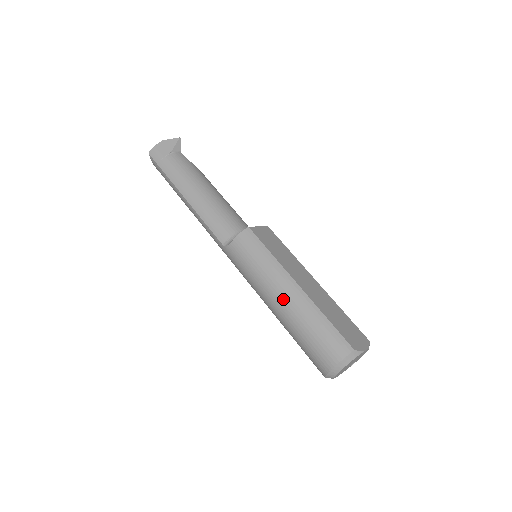
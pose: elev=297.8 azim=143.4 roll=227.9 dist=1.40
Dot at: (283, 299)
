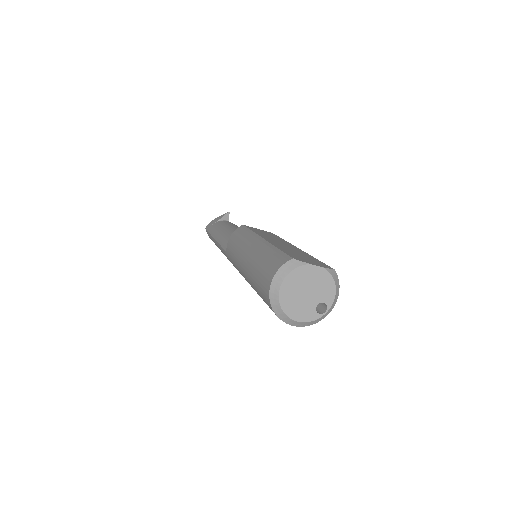
Dot at: (247, 254)
